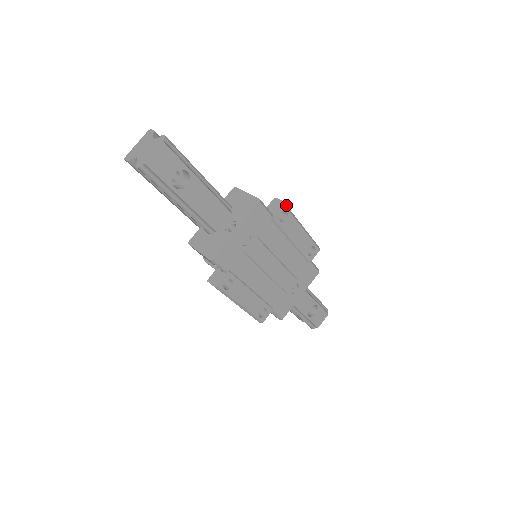
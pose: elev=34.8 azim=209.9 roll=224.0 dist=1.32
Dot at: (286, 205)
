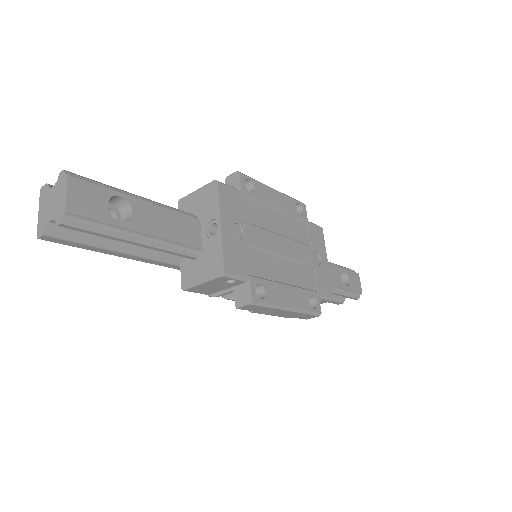
Dot at: (242, 174)
